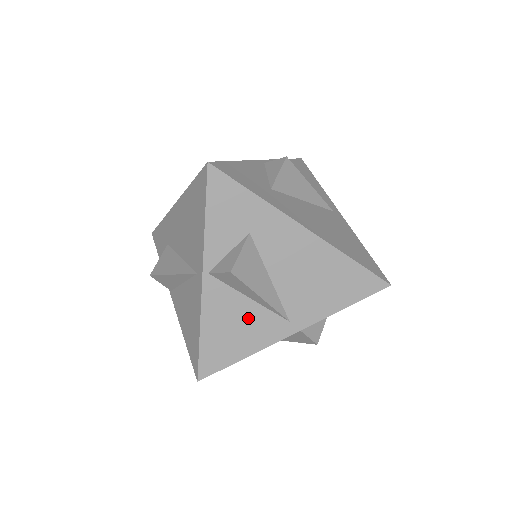
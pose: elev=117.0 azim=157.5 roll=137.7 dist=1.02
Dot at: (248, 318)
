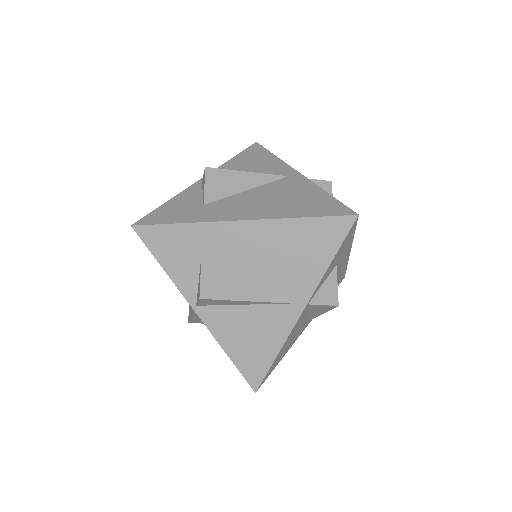
Dot at: occluded
